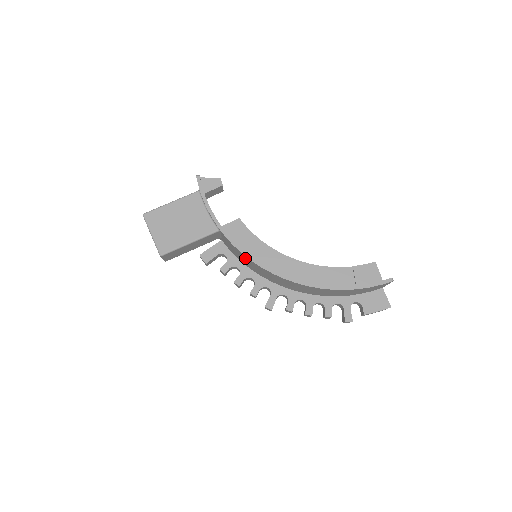
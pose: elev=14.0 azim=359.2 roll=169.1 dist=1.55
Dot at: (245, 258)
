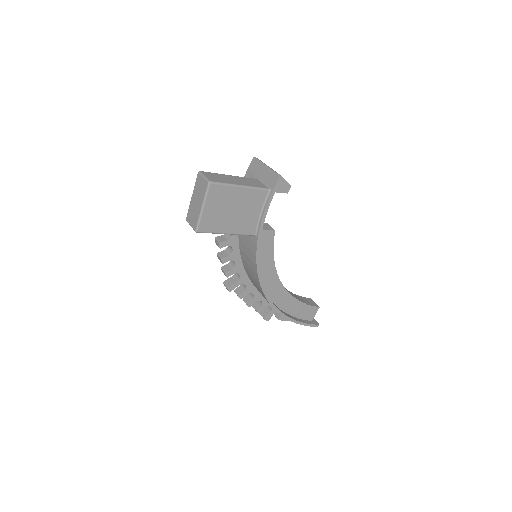
Dot at: (253, 264)
